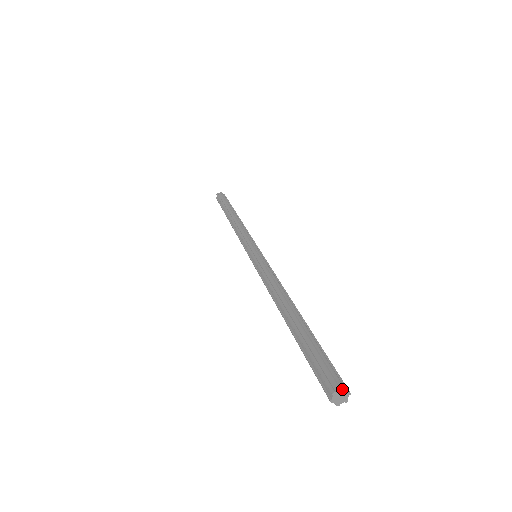
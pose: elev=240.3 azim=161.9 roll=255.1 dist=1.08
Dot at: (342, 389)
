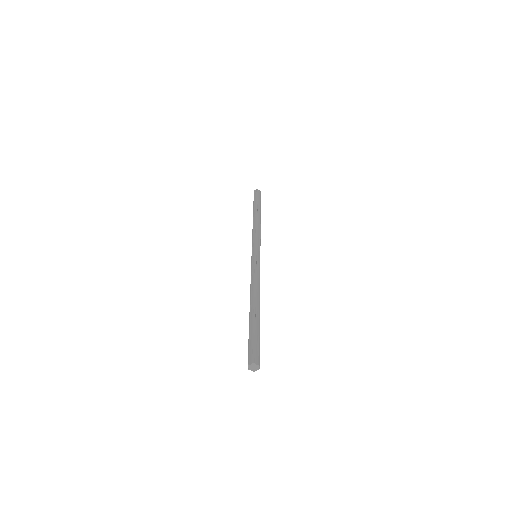
Dot at: (253, 363)
